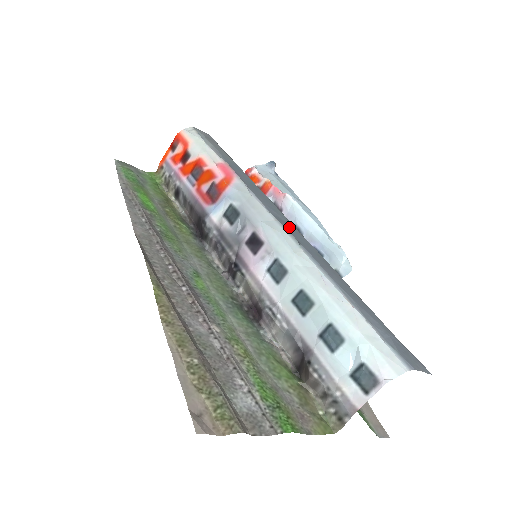
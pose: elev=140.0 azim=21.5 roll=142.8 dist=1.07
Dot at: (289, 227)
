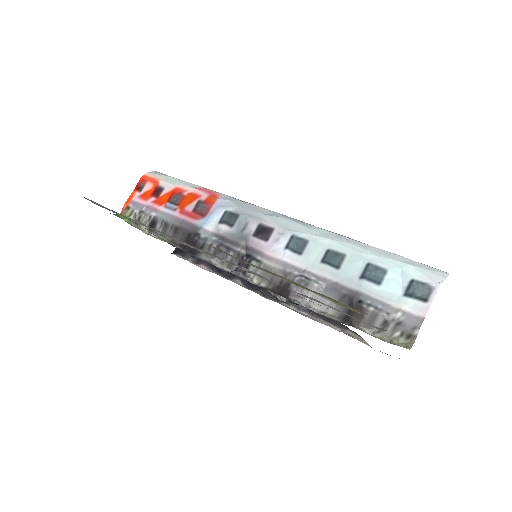
Dot at: occluded
